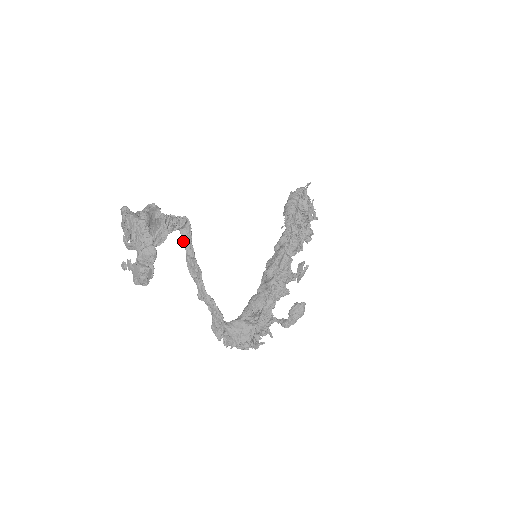
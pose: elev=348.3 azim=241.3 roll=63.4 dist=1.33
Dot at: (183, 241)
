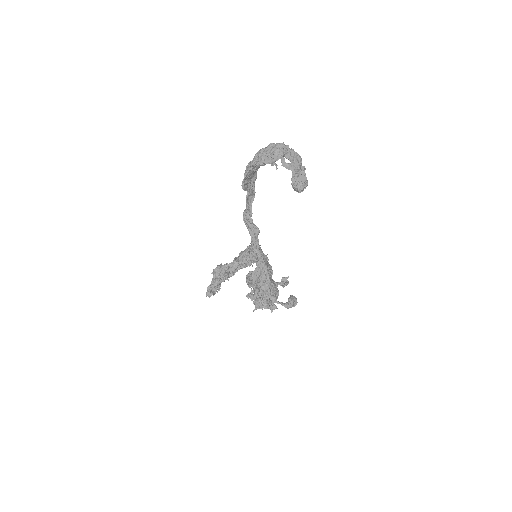
Dot at: (247, 203)
